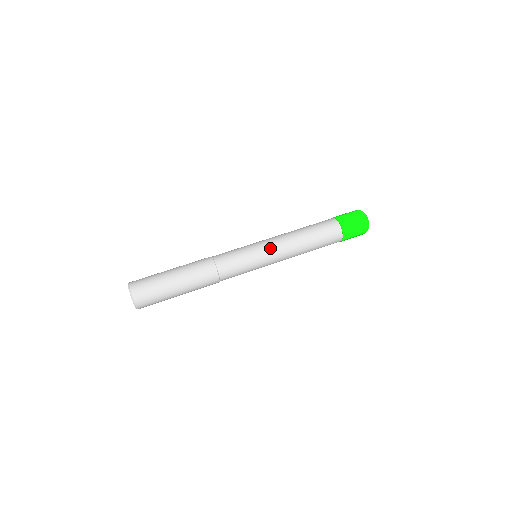
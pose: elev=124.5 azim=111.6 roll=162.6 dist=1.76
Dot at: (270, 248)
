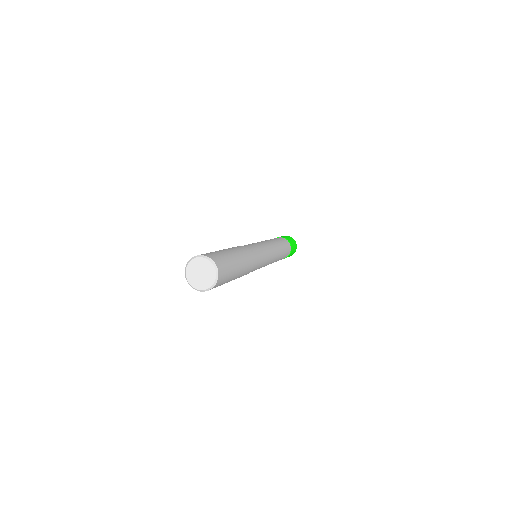
Dot at: (272, 252)
